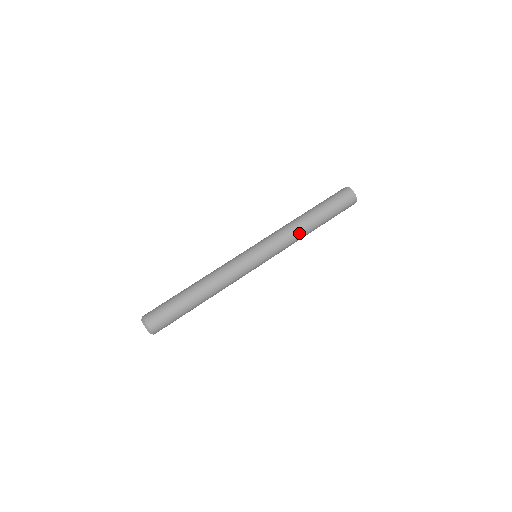
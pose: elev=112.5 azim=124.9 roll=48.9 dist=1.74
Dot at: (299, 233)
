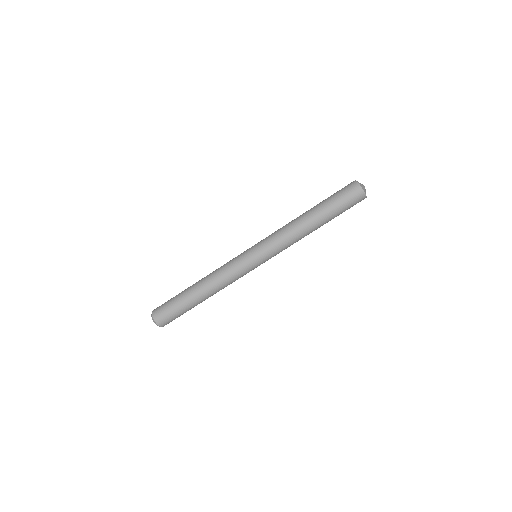
Dot at: (301, 238)
